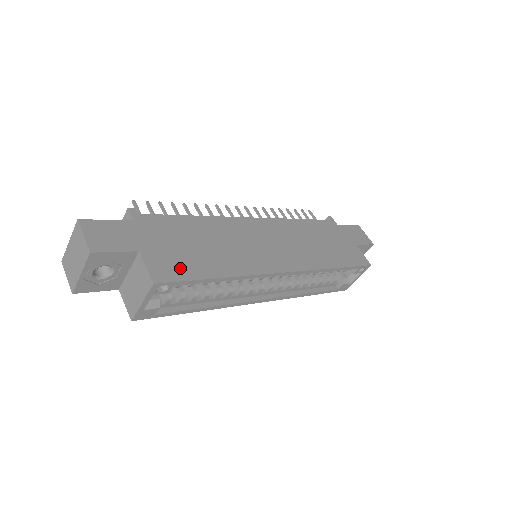
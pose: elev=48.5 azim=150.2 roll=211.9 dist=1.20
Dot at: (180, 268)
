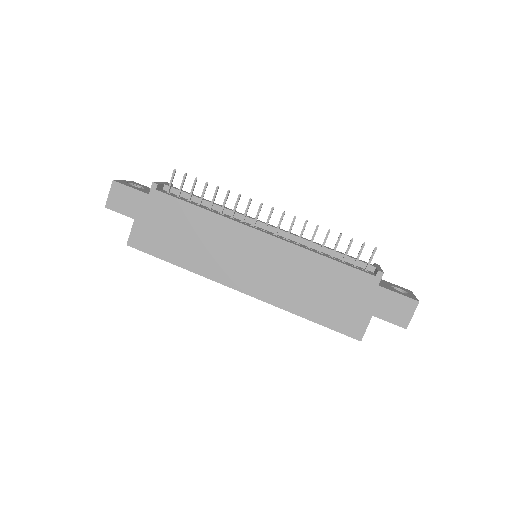
Dot at: (152, 244)
